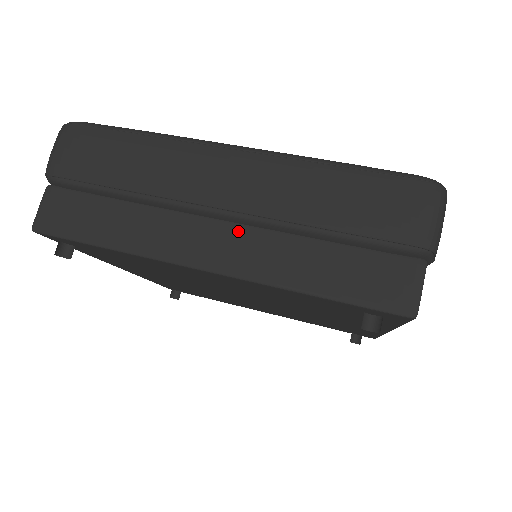
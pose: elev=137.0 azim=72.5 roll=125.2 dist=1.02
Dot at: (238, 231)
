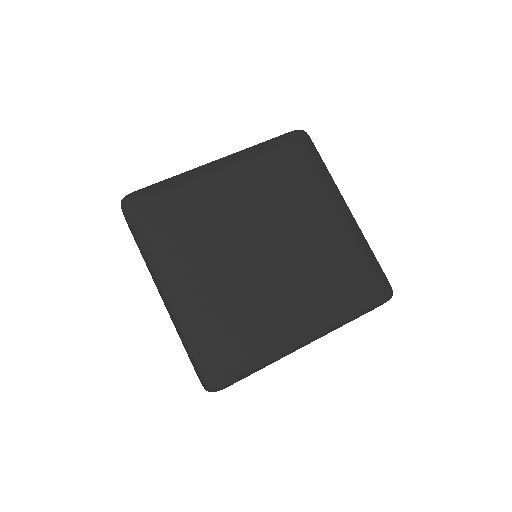
Dot at: occluded
